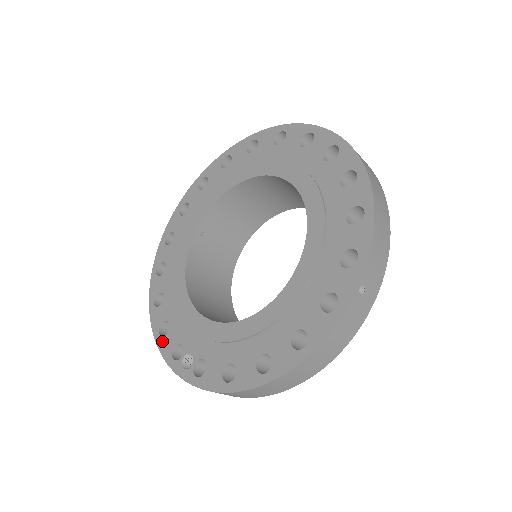
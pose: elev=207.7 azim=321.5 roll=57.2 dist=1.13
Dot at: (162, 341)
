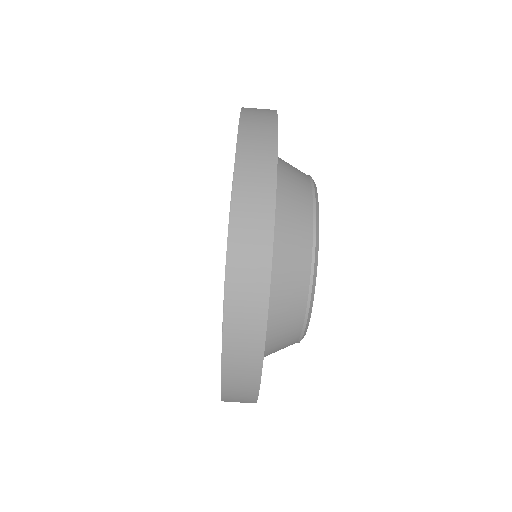
Dot at: occluded
